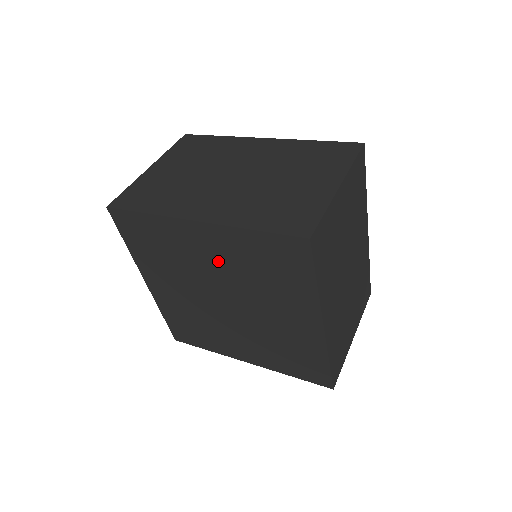
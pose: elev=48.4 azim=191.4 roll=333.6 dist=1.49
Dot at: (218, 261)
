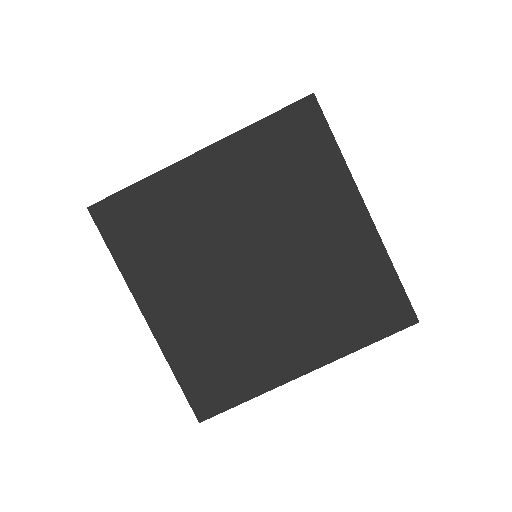
Dot at: (232, 196)
